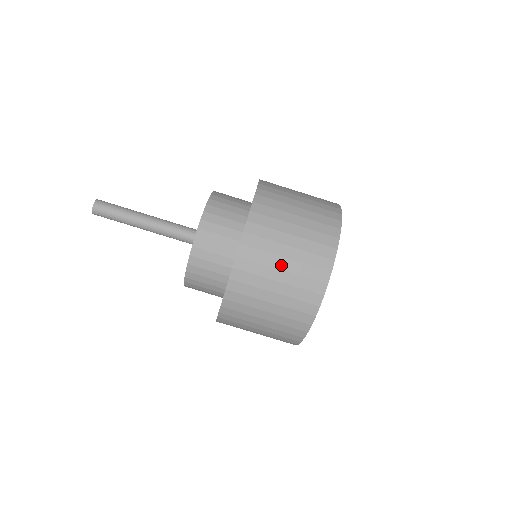
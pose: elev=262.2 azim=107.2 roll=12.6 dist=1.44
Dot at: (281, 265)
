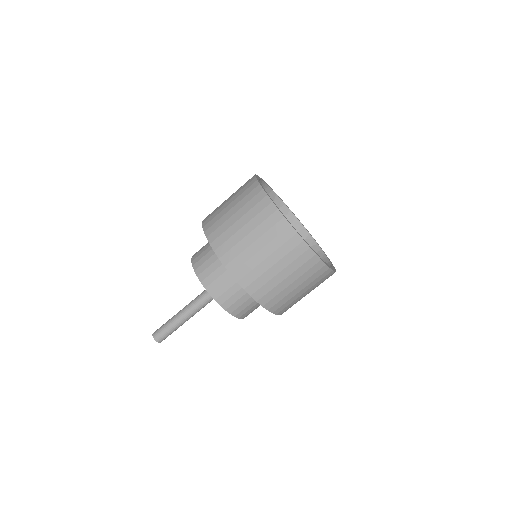
Dot at: (301, 293)
